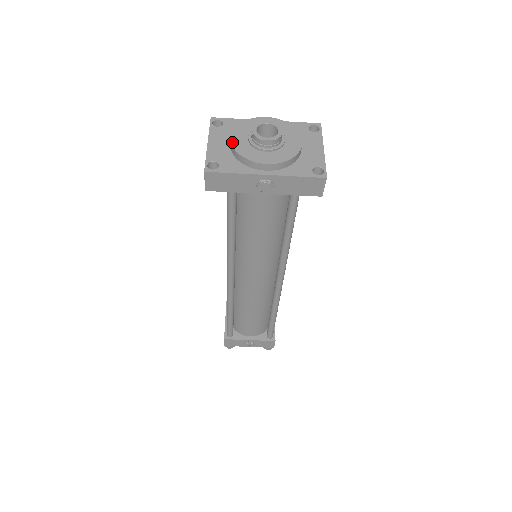
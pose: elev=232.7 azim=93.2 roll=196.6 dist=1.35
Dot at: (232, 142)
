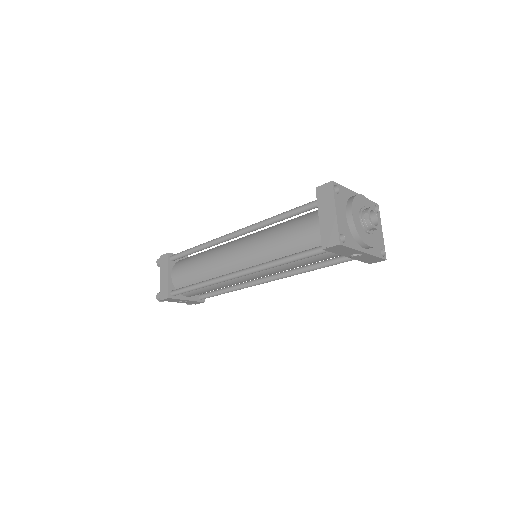
Dot at: (354, 220)
